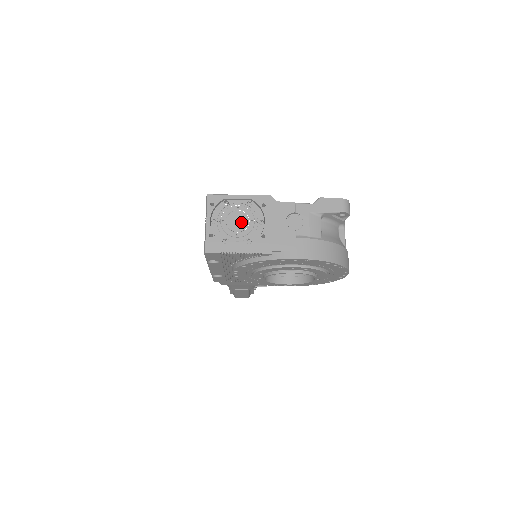
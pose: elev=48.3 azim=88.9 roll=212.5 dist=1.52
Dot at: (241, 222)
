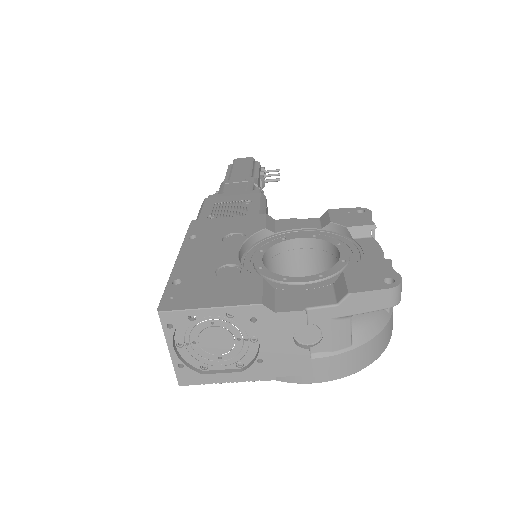
Dot at: (222, 342)
